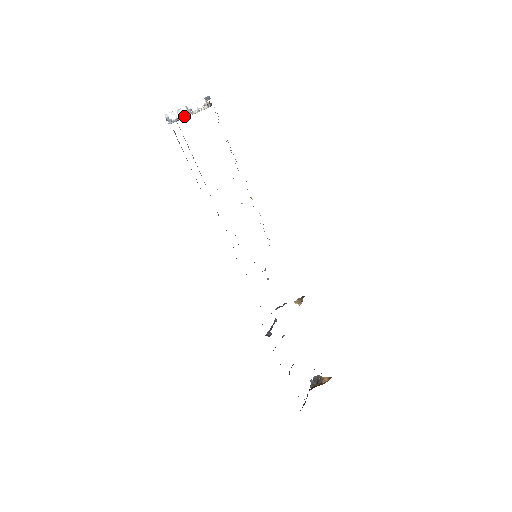
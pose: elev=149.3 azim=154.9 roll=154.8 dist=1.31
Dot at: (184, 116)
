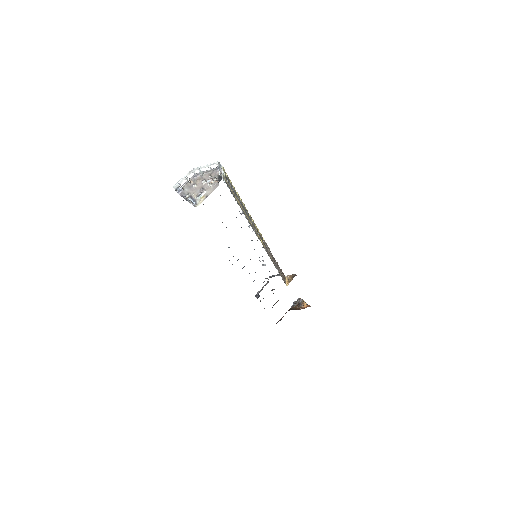
Dot at: (189, 201)
